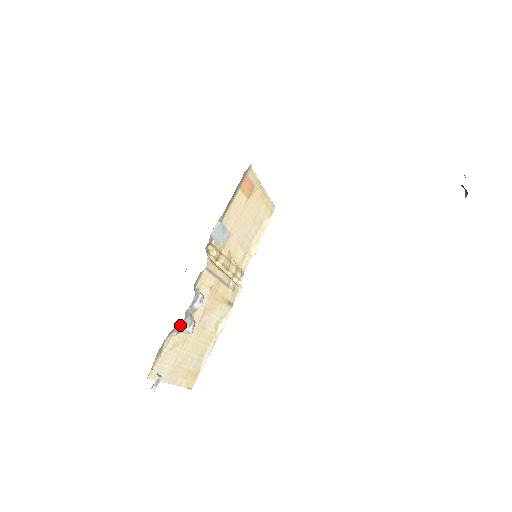
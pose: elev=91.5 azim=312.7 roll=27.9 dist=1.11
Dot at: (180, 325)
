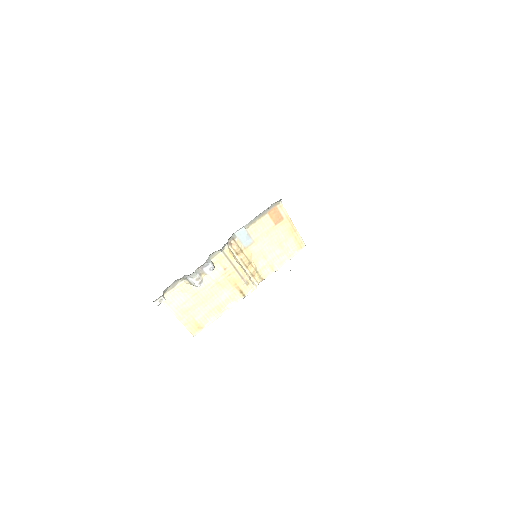
Dot at: (190, 275)
